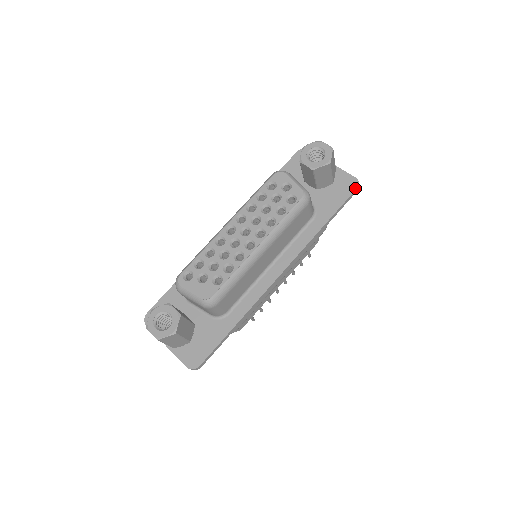
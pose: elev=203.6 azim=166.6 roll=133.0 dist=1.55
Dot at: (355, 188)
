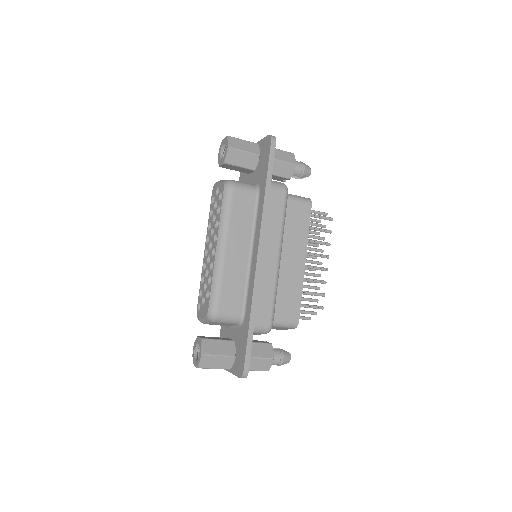
Dot at: (270, 143)
